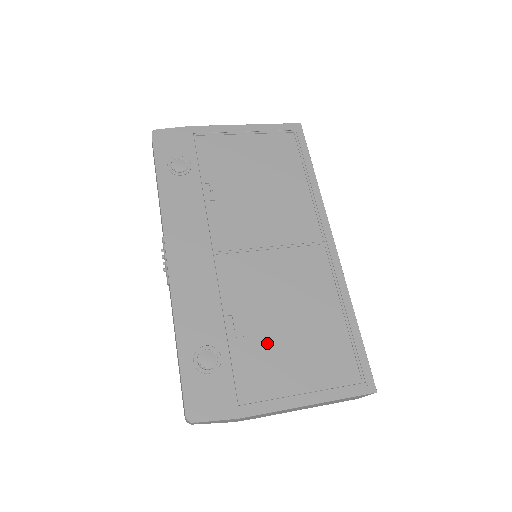
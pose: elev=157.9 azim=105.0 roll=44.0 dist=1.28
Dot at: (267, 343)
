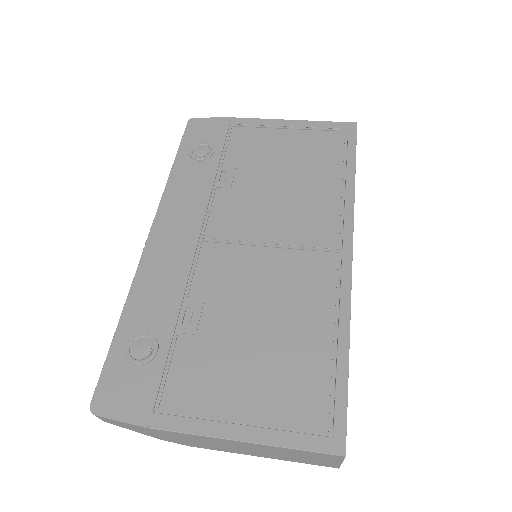
Dot at: (219, 349)
